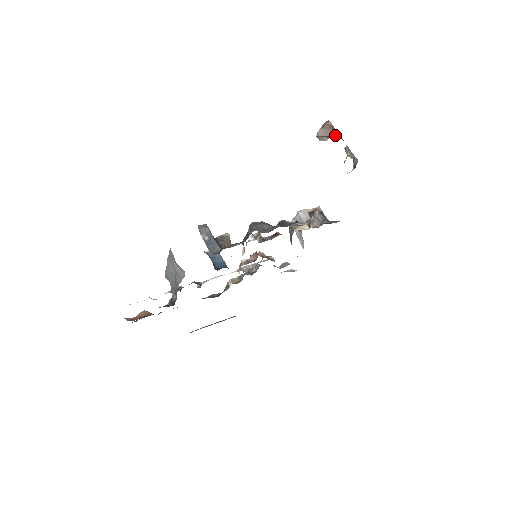
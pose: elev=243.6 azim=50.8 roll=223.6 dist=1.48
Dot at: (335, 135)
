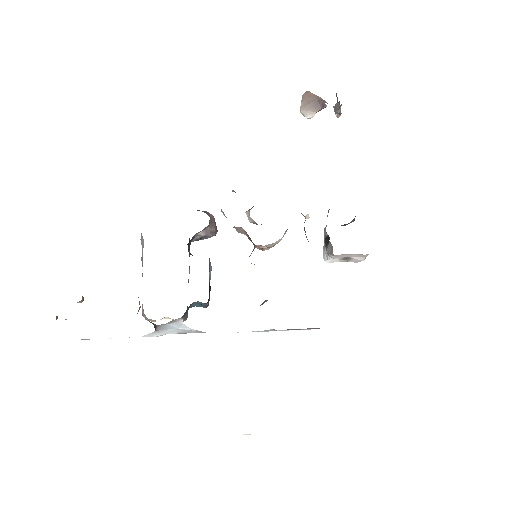
Dot at: (316, 102)
